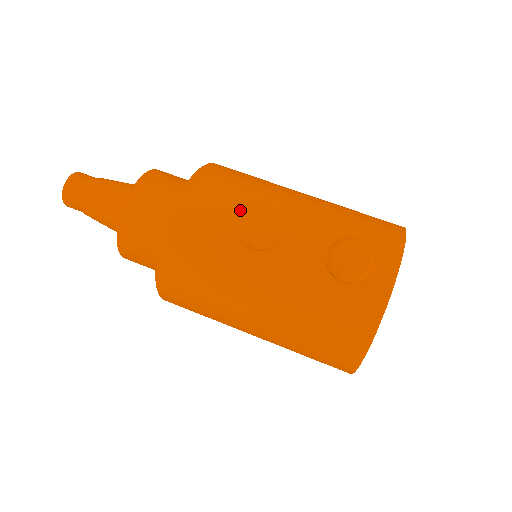
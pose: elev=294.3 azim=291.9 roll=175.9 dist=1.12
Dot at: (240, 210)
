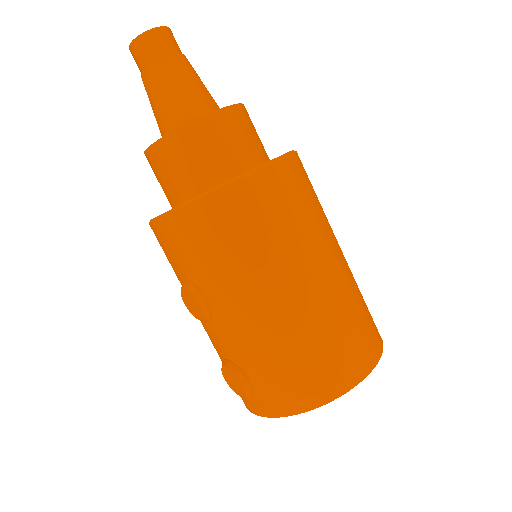
Dot at: (189, 277)
